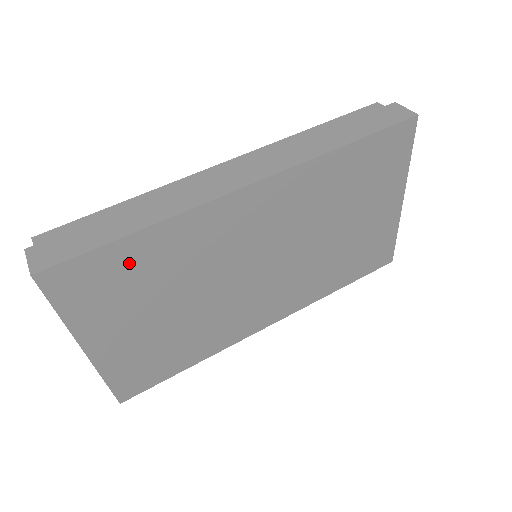
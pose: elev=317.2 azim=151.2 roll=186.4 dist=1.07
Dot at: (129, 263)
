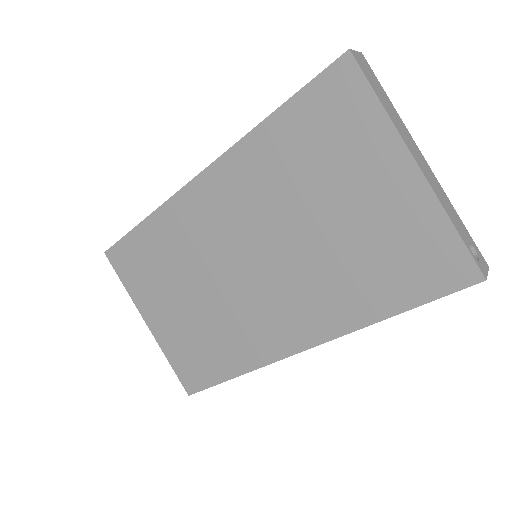
Dot at: (146, 248)
